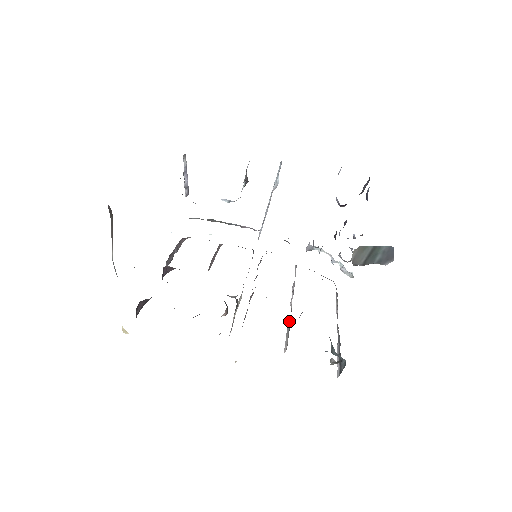
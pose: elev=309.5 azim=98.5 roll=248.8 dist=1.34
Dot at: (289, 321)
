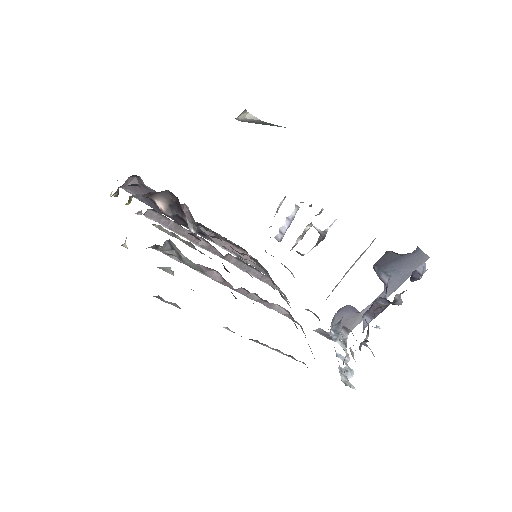
Dot at: occluded
